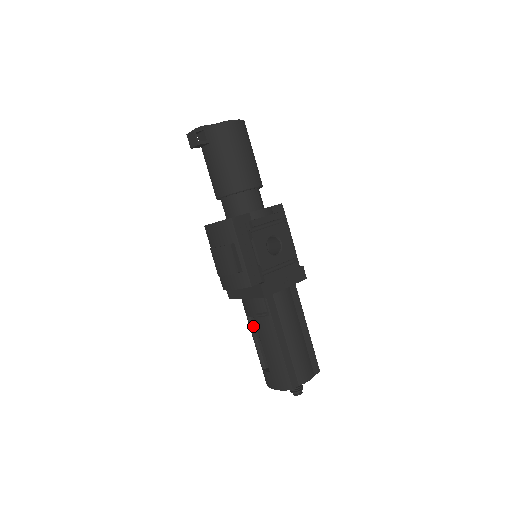
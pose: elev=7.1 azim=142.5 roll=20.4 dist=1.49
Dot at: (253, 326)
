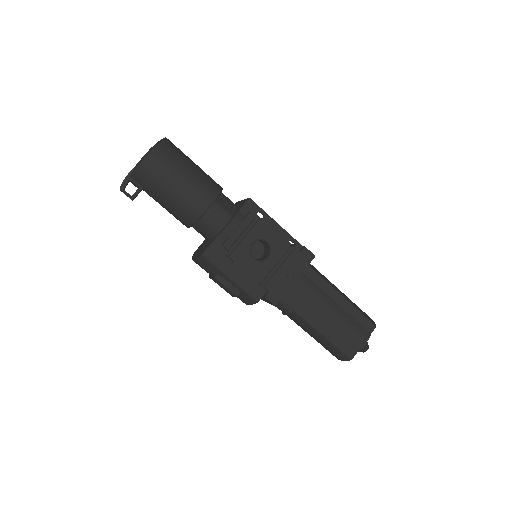
Dot at: occluded
